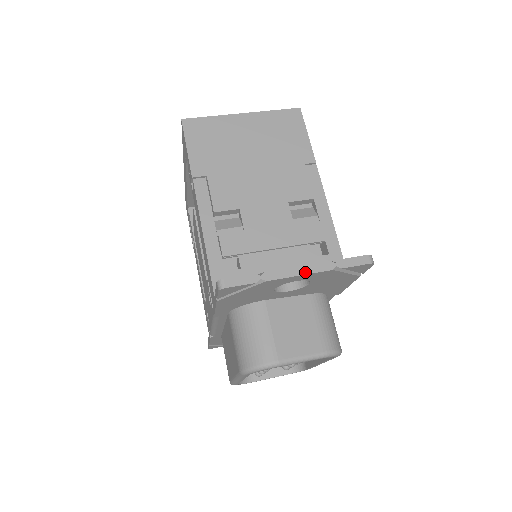
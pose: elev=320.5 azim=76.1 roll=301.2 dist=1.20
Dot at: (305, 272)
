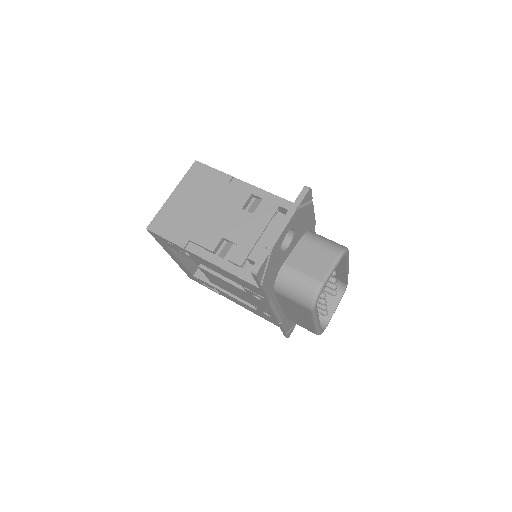
Dot at: (285, 225)
